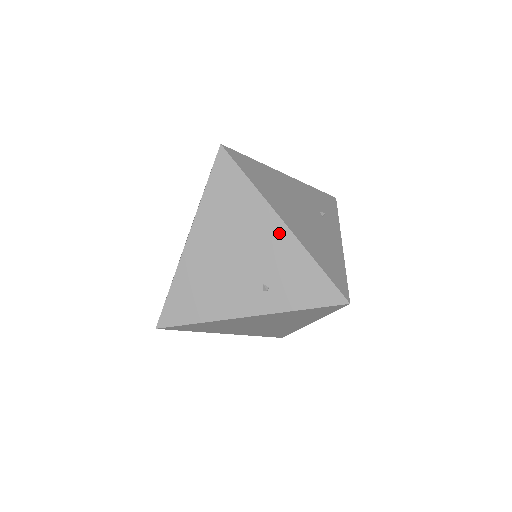
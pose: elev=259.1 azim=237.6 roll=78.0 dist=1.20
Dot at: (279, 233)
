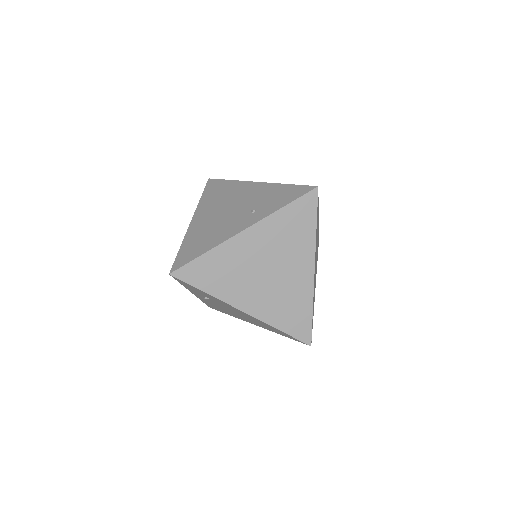
Dot at: (255, 187)
